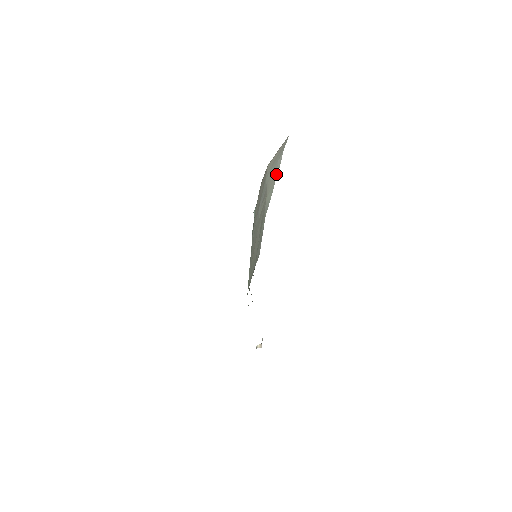
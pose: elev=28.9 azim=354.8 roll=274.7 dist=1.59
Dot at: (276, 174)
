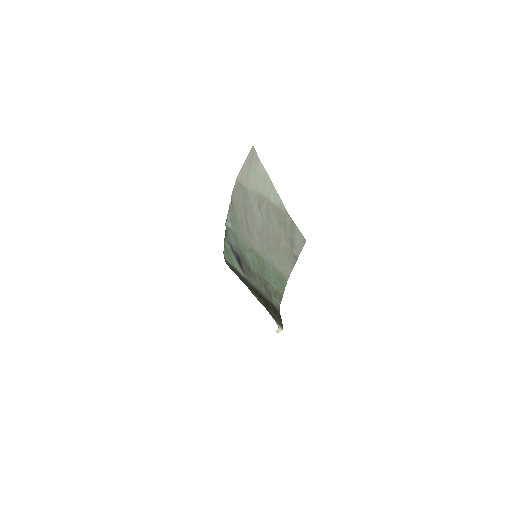
Dot at: (267, 178)
